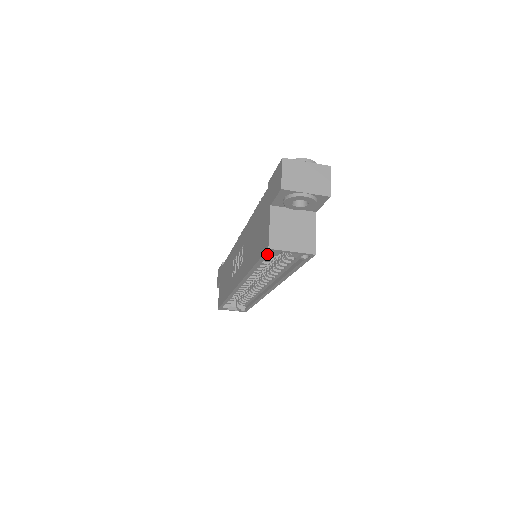
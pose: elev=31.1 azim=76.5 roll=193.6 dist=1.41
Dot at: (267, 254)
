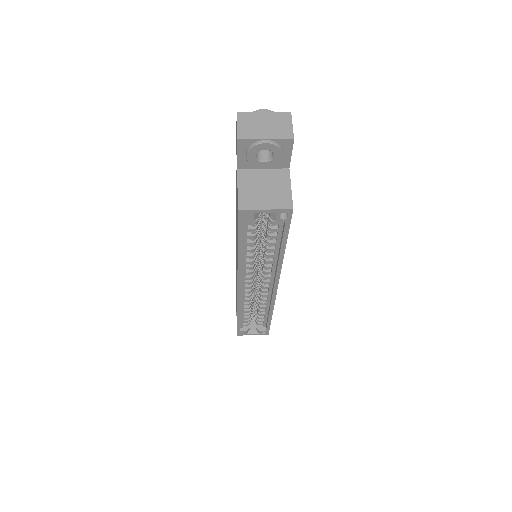
Dot at: (241, 221)
